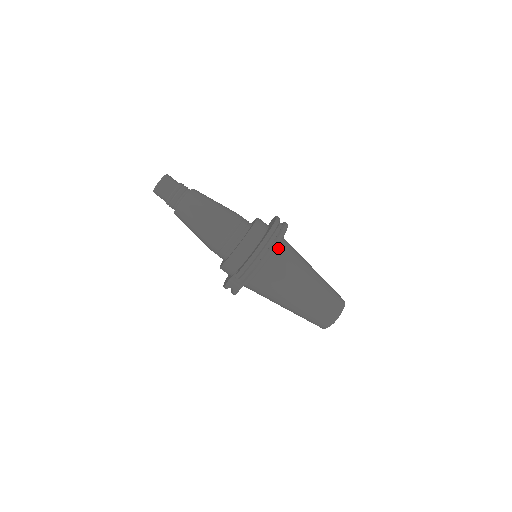
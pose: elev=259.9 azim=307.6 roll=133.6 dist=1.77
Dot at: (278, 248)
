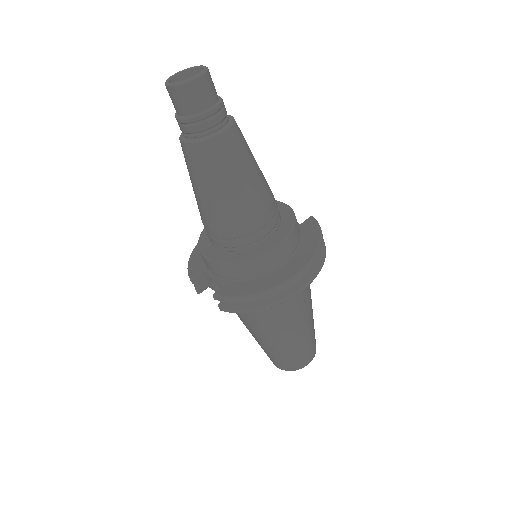
Dot at: occluded
